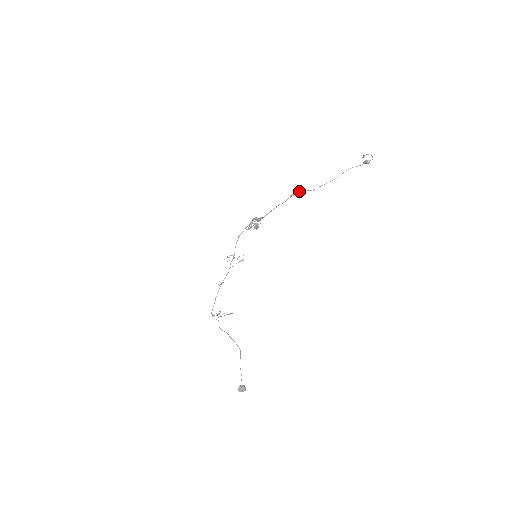
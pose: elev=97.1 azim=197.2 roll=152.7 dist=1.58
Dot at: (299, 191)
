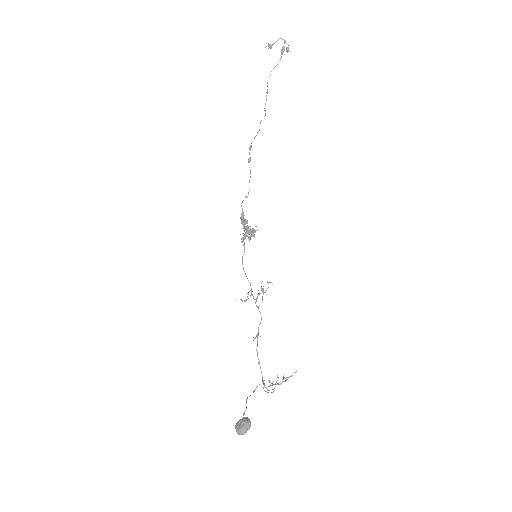
Dot at: (250, 147)
